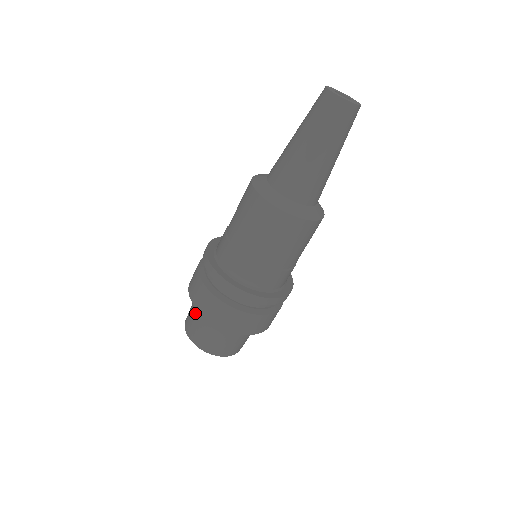
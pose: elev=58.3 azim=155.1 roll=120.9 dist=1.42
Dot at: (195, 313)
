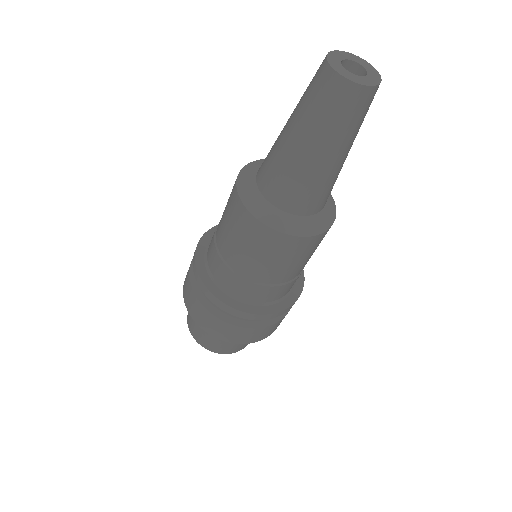
Dot at: occluded
